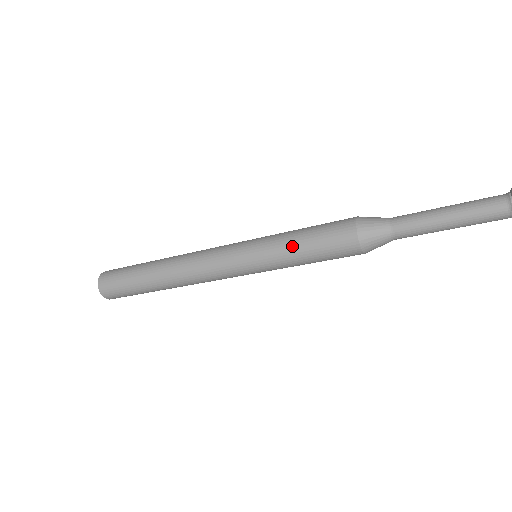
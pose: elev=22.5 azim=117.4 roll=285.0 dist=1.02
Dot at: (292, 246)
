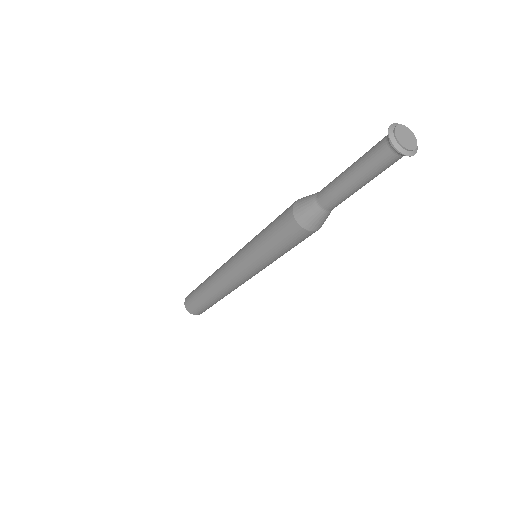
Dot at: (264, 246)
